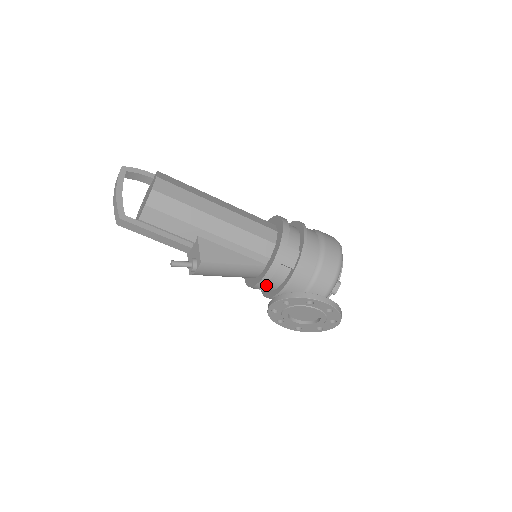
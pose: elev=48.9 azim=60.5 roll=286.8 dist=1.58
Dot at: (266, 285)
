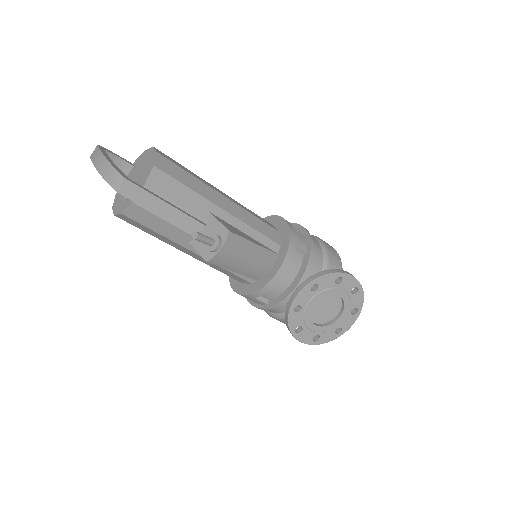
Dot at: (280, 281)
